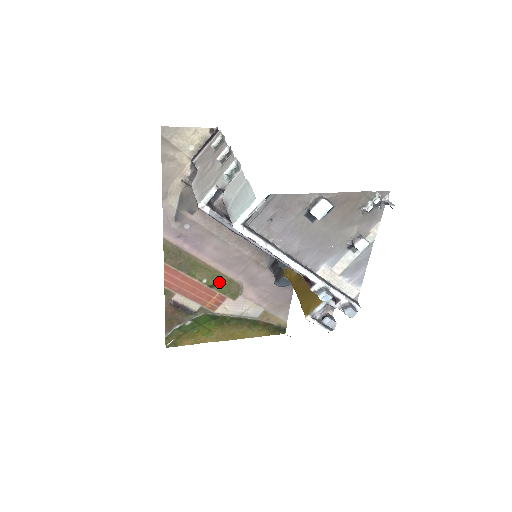
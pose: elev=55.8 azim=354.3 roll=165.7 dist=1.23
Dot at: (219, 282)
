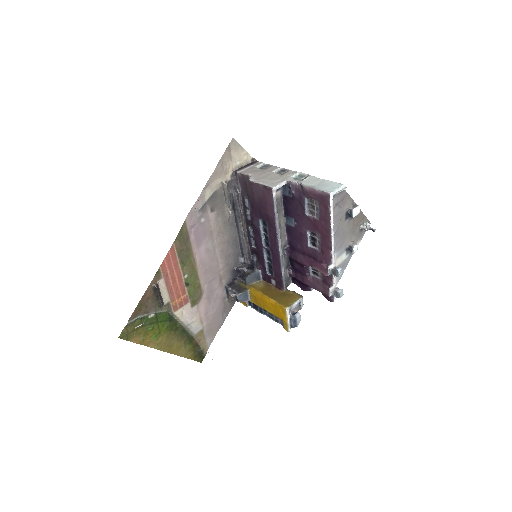
Dot at: (192, 283)
